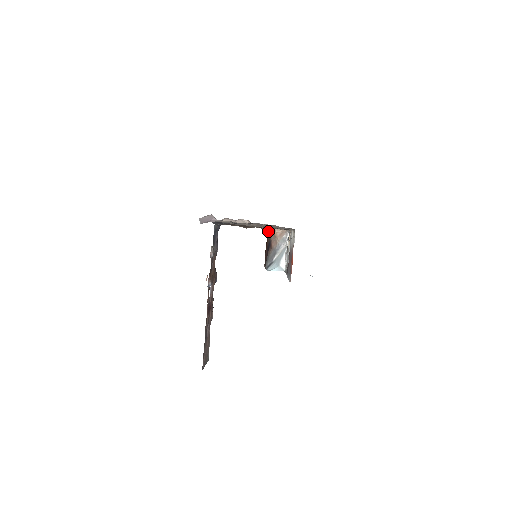
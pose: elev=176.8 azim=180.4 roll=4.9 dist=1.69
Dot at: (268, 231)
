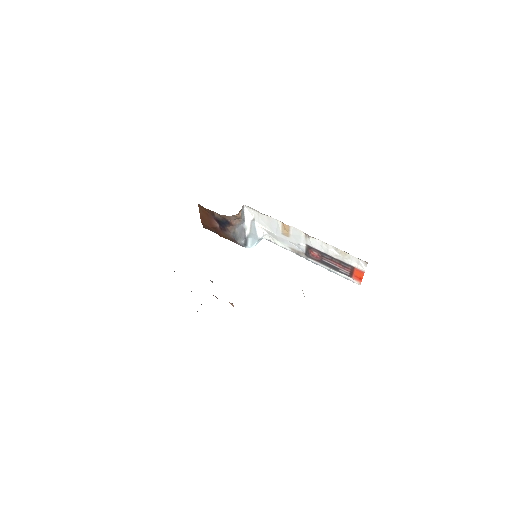
Dot at: (223, 215)
